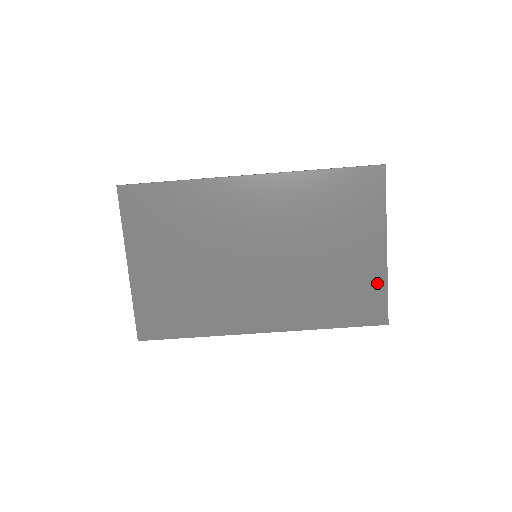
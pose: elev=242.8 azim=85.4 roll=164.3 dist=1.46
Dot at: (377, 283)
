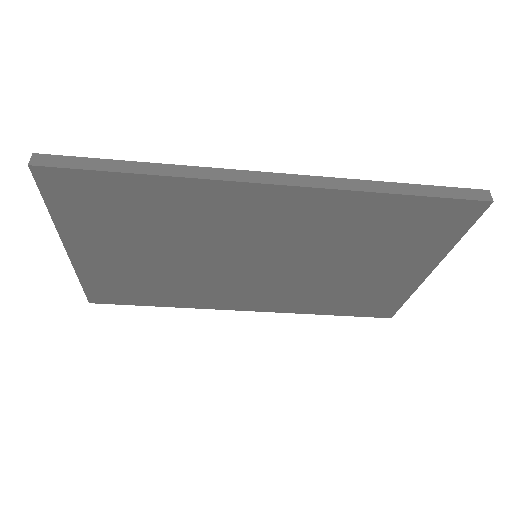
Dot at: (399, 294)
